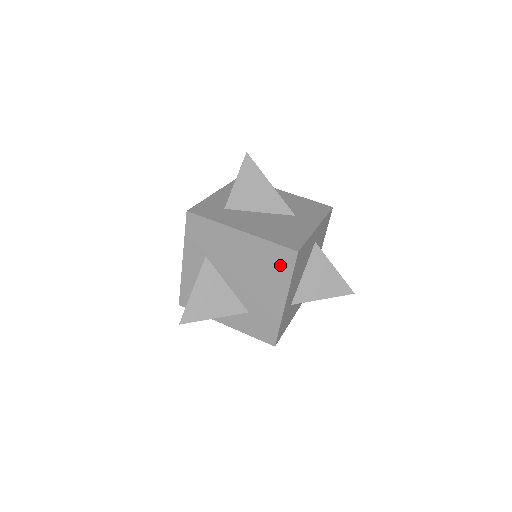
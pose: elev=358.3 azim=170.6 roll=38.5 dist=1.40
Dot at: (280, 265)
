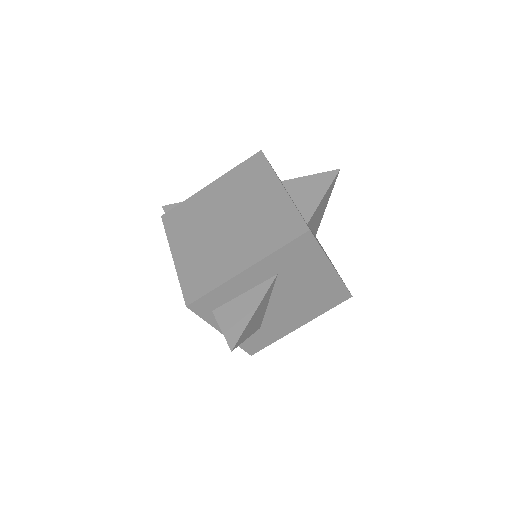
Dot at: (330, 301)
